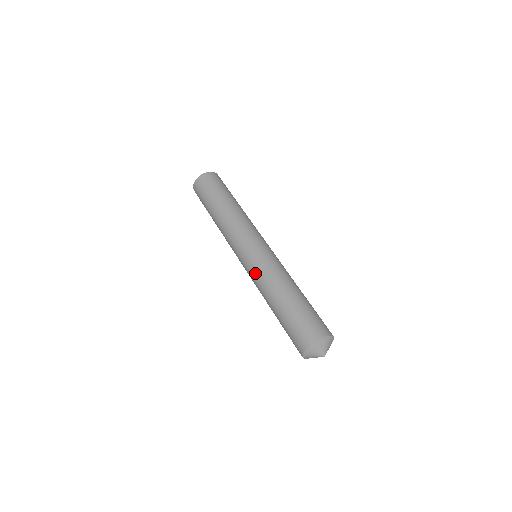
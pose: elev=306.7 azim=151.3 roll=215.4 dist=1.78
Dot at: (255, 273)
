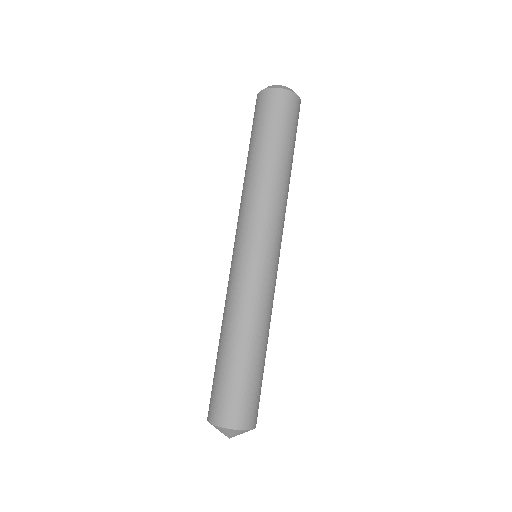
Dot at: occluded
